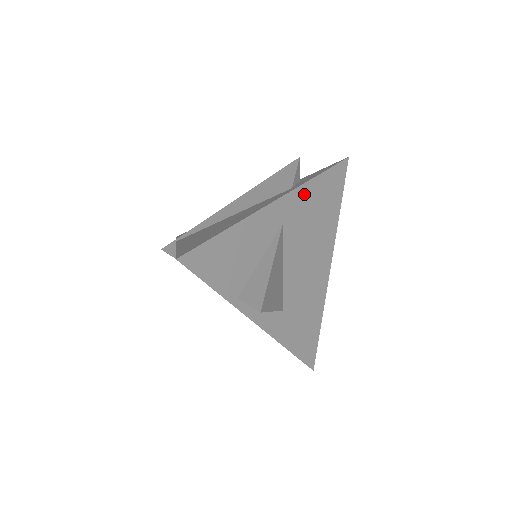
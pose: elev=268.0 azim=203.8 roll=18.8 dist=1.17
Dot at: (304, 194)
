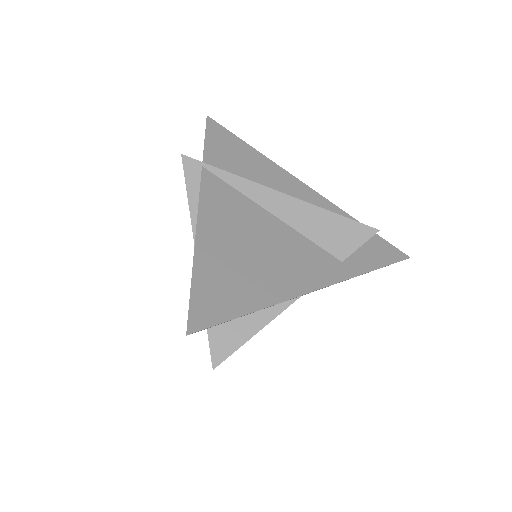
Dot at: occluded
